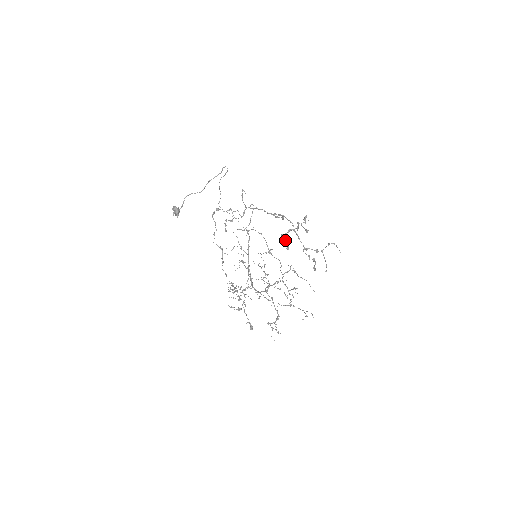
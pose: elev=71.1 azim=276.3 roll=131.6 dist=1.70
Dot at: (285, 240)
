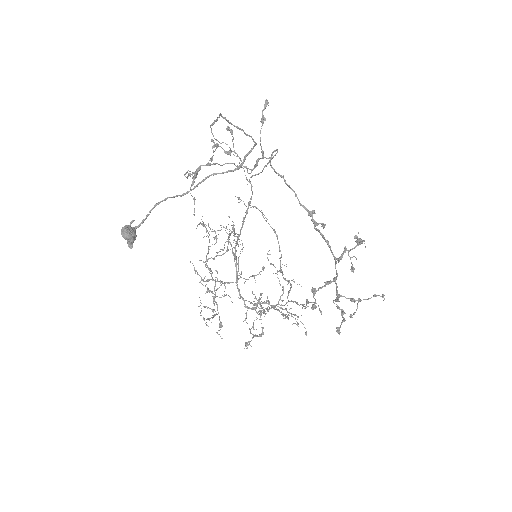
Dot at: (315, 301)
